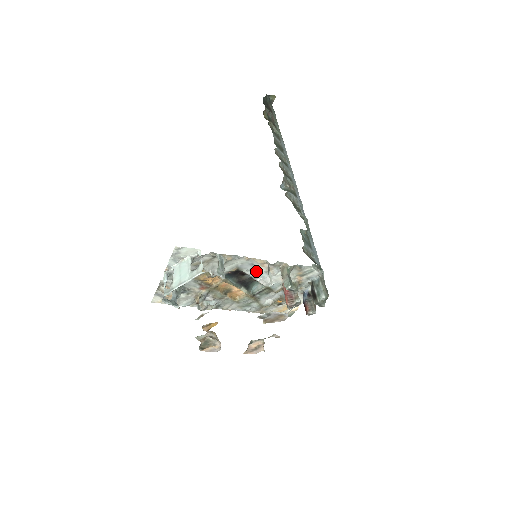
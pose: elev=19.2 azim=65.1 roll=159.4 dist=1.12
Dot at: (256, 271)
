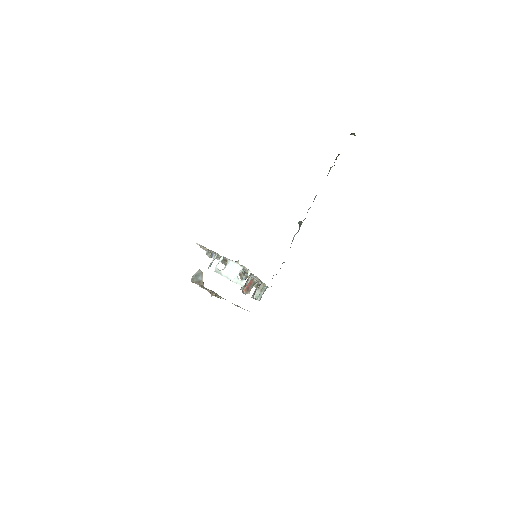
Dot at: occluded
